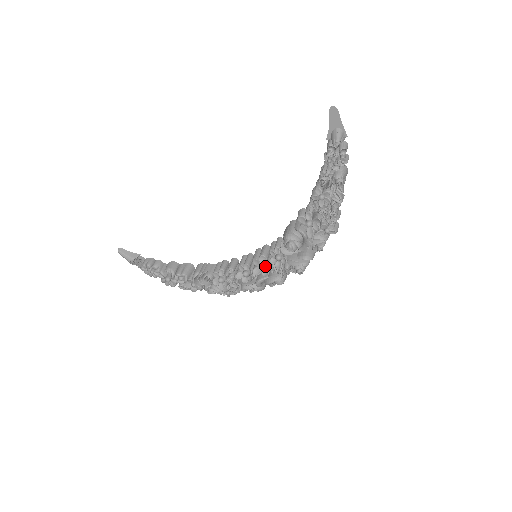
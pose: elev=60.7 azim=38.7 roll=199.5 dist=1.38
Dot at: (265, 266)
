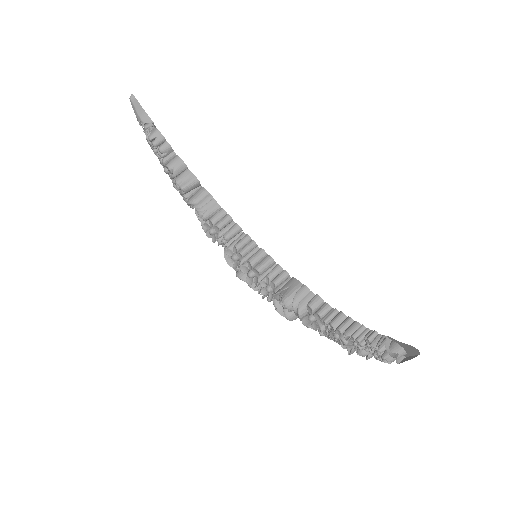
Dot at: (254, 277)
